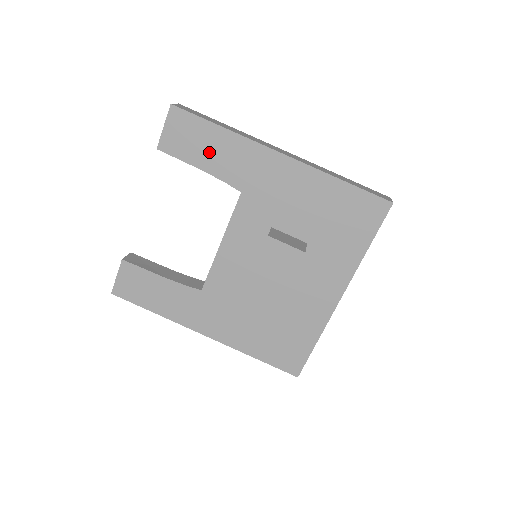
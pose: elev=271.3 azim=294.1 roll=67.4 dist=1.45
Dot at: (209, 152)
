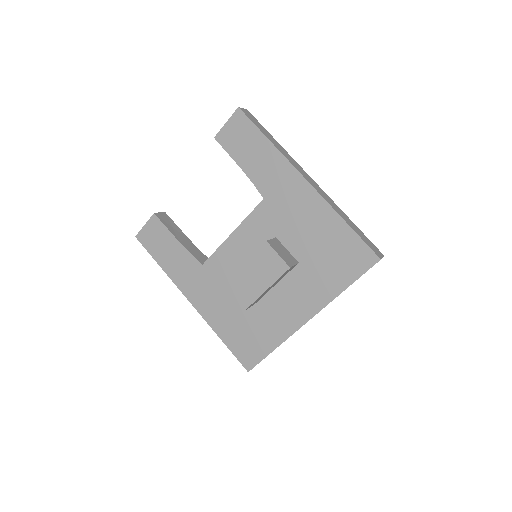
Dot at: (252, 156)
